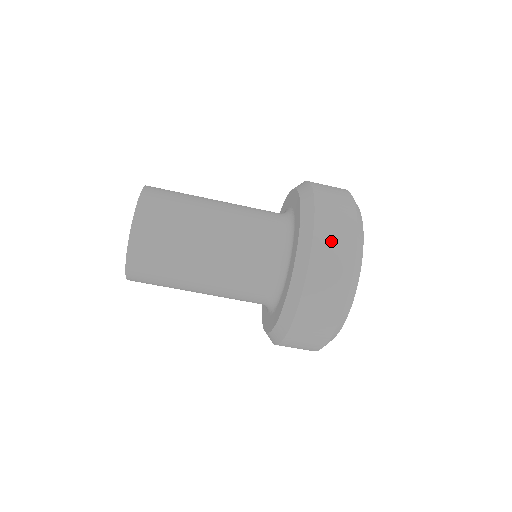
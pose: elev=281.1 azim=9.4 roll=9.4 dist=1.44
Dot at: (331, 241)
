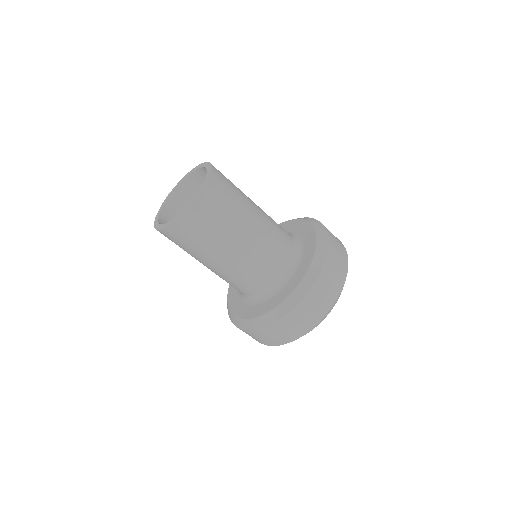
Dot at: (337, 254)
